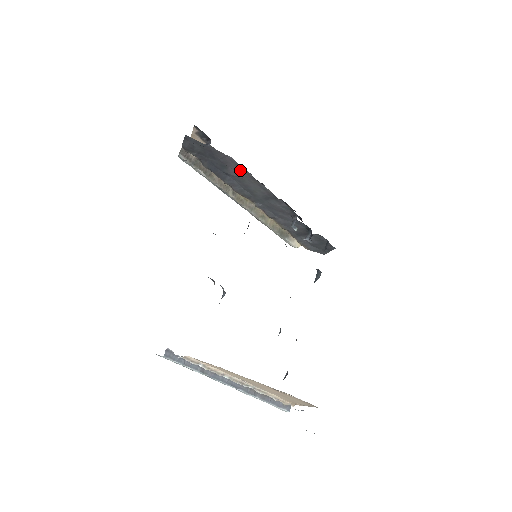
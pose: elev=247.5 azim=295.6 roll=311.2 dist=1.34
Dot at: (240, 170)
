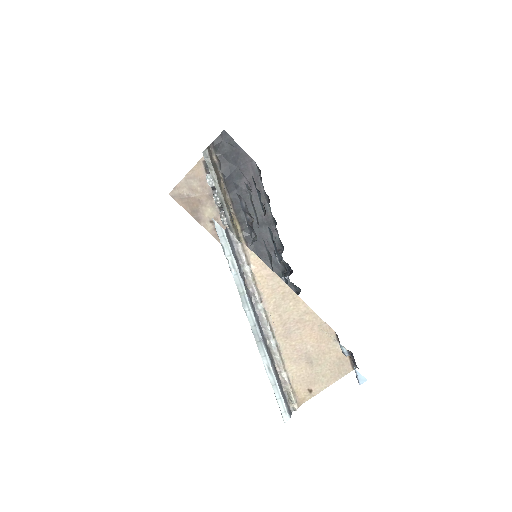
Dot at: occluded
